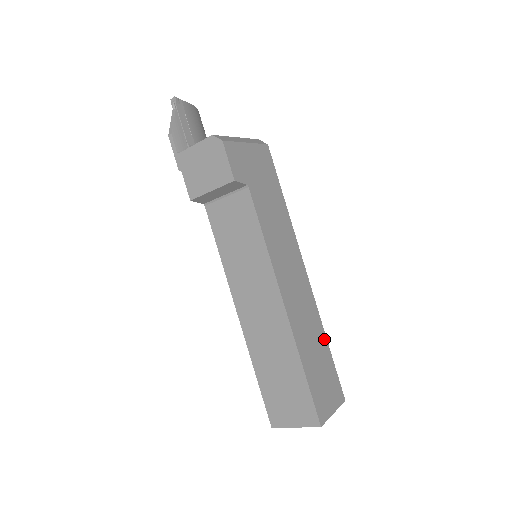
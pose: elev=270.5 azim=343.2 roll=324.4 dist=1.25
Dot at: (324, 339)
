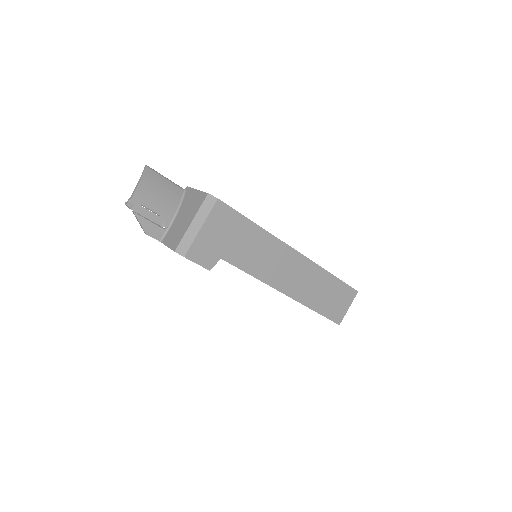
Dot at: (329, 276)
